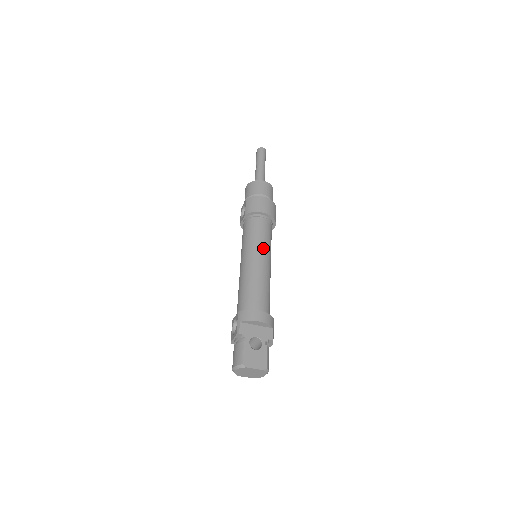
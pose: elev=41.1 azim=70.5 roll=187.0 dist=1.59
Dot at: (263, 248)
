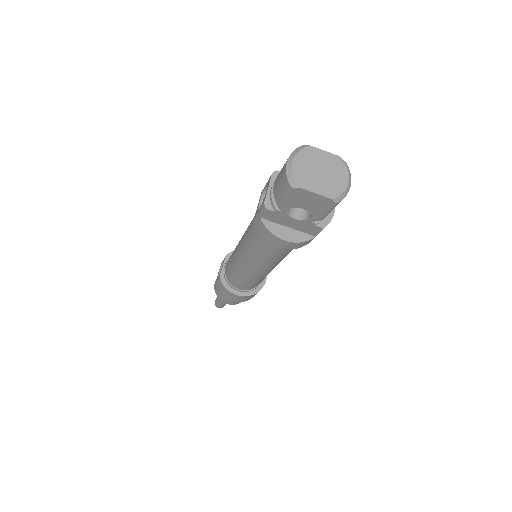
Dot at: occluded
